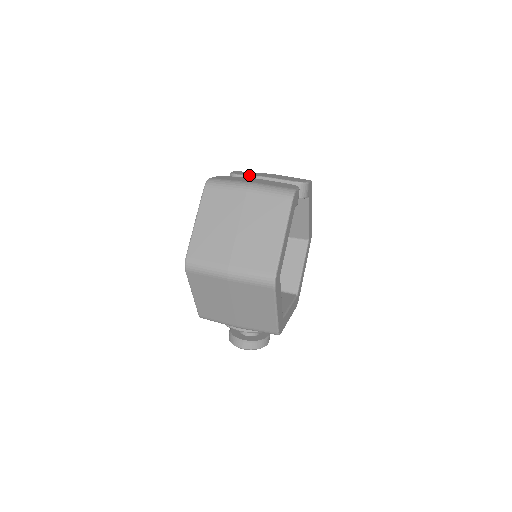
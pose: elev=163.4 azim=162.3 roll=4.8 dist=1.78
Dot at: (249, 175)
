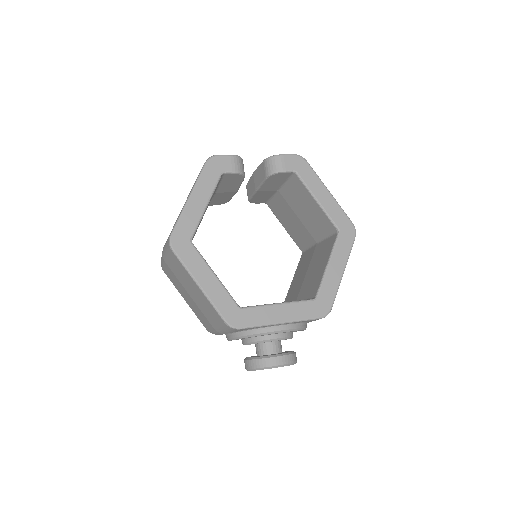
Dot at: (249, 179)
